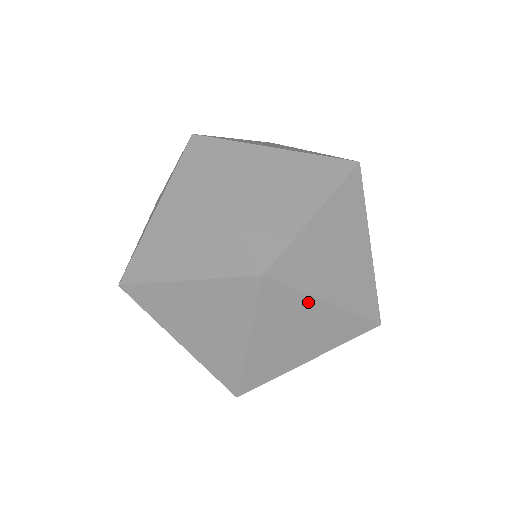
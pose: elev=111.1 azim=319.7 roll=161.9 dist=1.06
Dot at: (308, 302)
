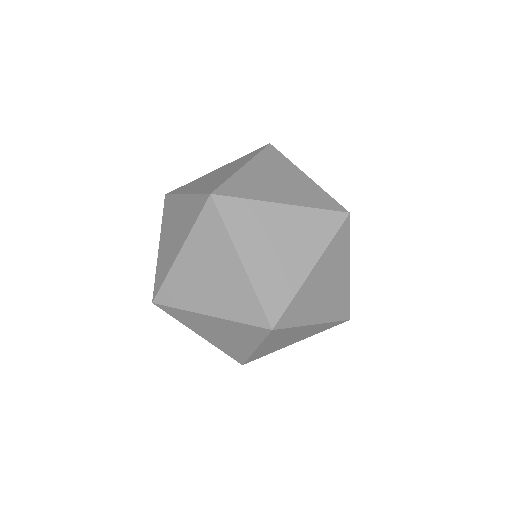
Dot at: (228, 247)
